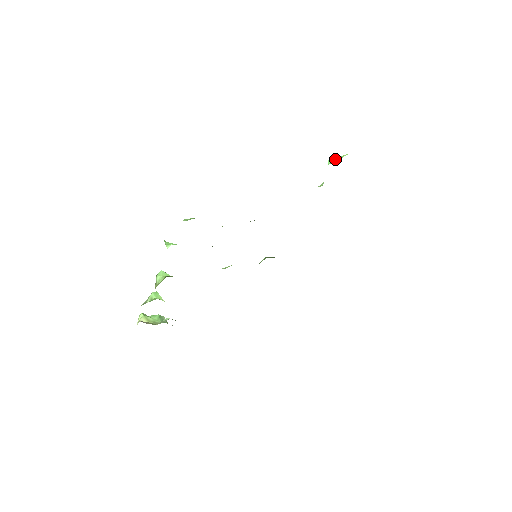
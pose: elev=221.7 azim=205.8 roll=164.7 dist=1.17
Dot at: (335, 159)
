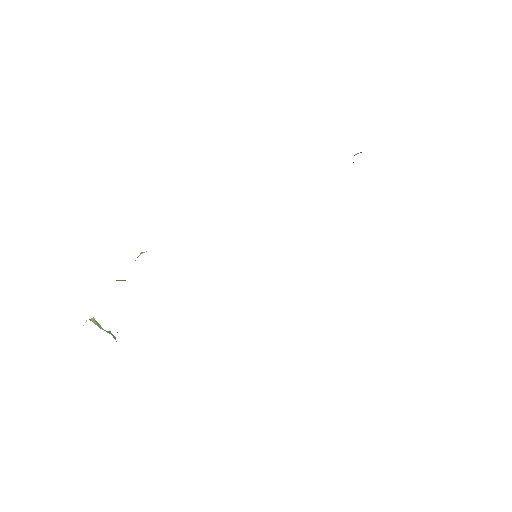
Dot at: (361, 152)
